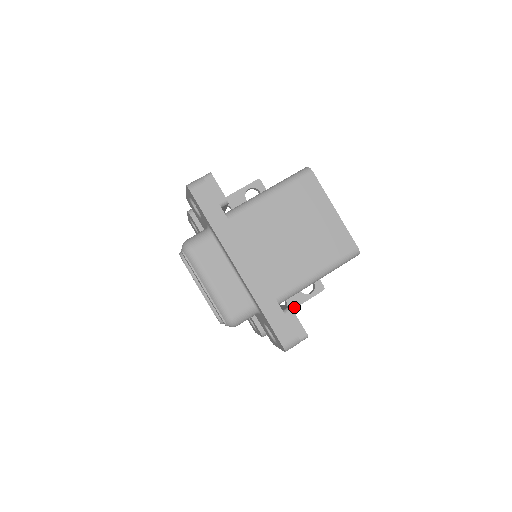
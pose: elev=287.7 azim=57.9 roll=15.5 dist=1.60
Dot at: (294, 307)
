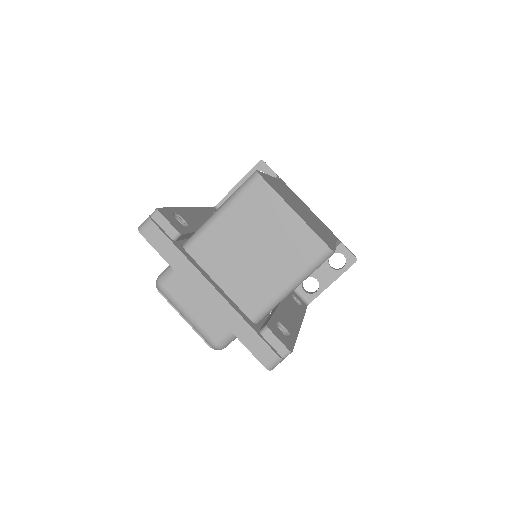
Dot at: (327, 285)
